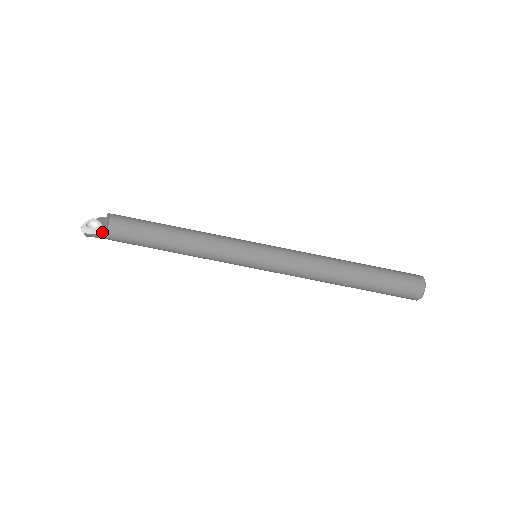
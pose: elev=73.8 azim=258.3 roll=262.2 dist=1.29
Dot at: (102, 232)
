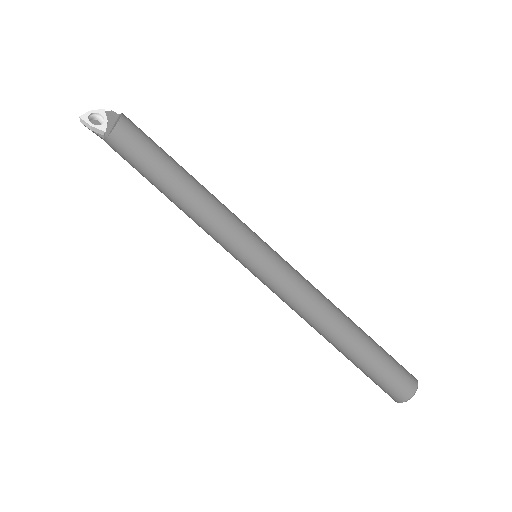
Dot at: (103, 133)
